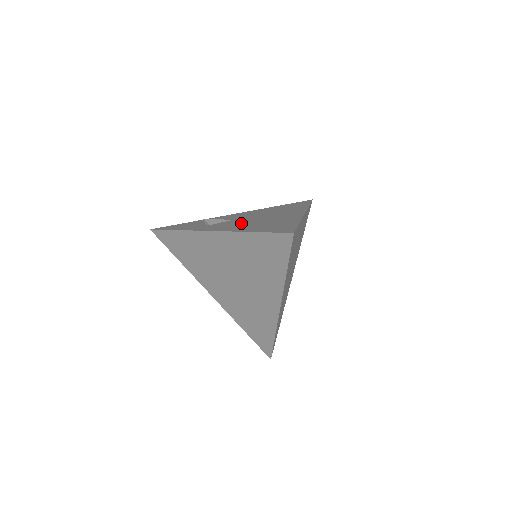
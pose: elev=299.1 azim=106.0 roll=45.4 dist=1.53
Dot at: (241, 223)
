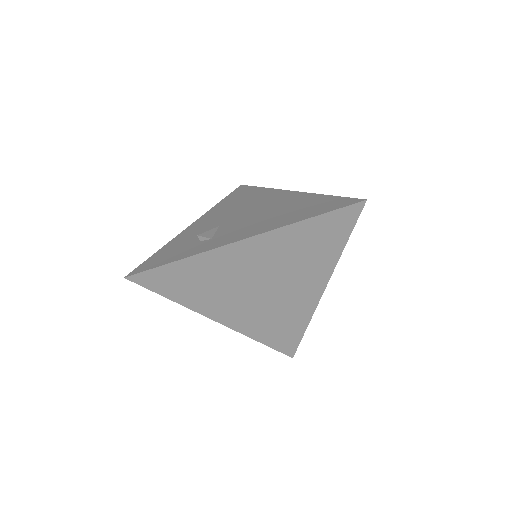
Dot at: (252, 222)
